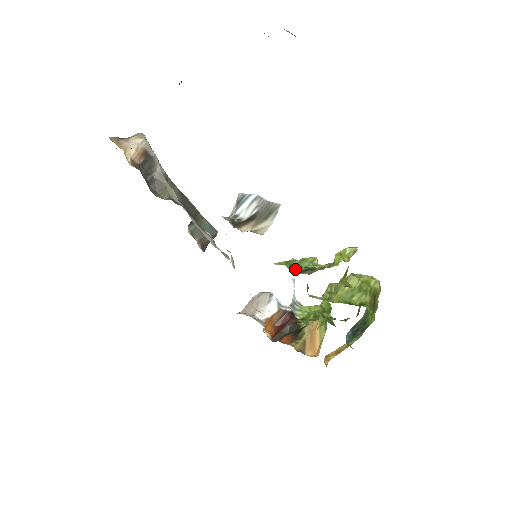
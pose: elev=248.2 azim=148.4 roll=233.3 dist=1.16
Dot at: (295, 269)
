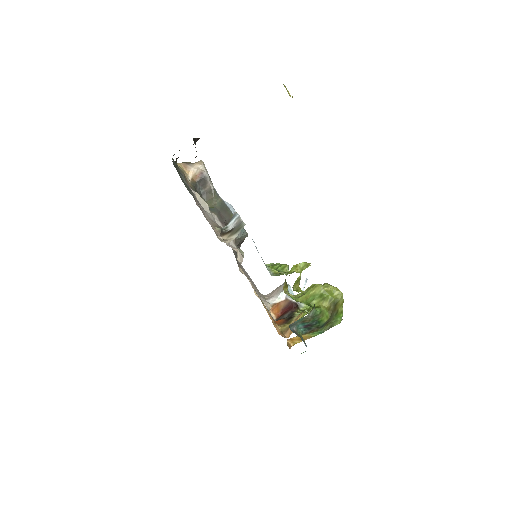
Dot at: occluded
